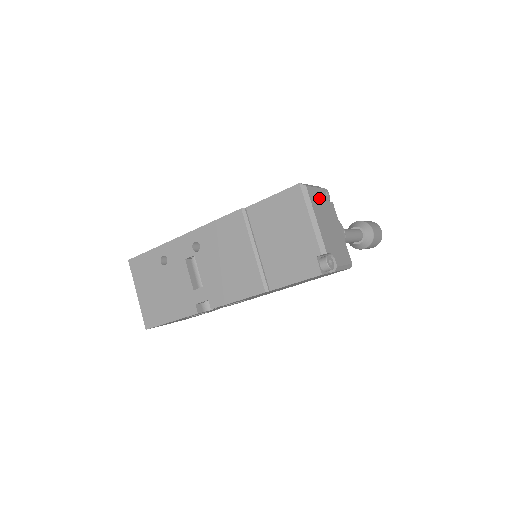
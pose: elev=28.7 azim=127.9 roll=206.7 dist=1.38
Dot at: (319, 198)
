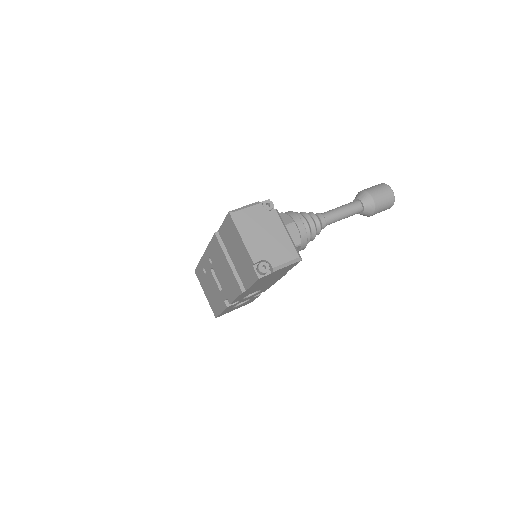
Dot at: (253, 215)
